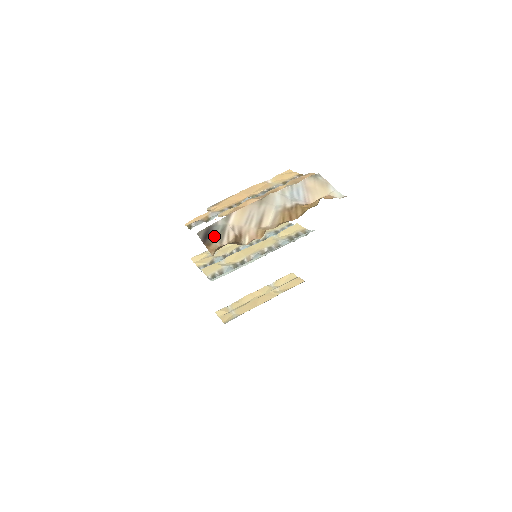
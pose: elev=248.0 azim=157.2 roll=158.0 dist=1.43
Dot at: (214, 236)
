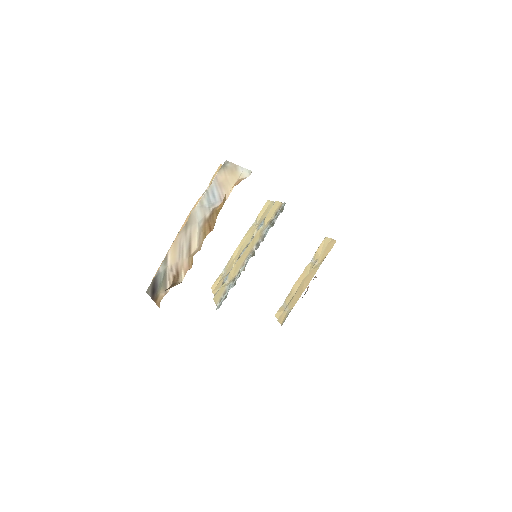
Dot at: (159, 287)
